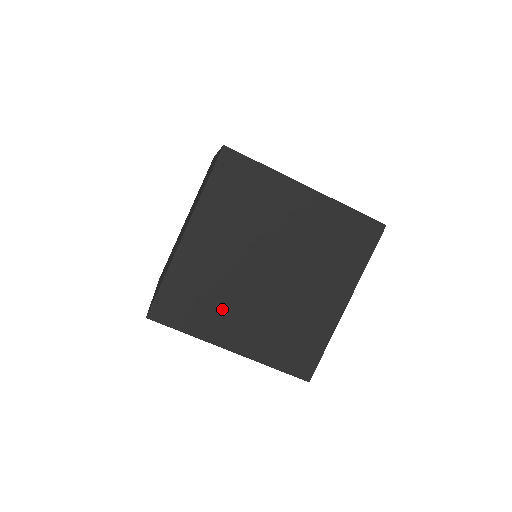
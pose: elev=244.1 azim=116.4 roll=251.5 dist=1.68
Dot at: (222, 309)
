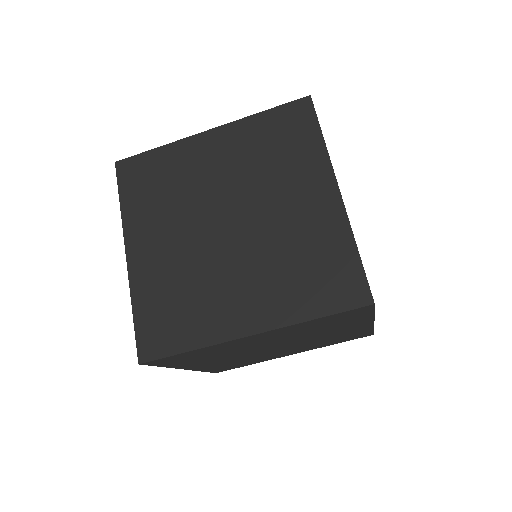
Dot at: (209, 297)
